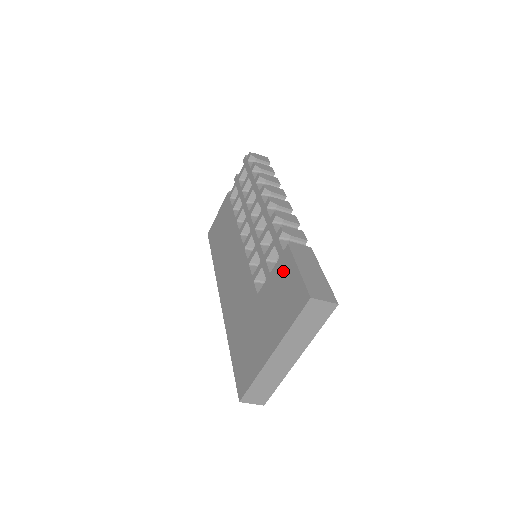
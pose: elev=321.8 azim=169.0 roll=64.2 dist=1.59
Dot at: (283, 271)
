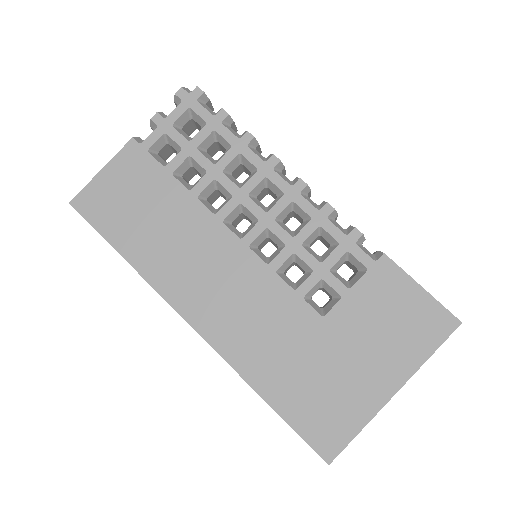
Dot at: (386, 288)
